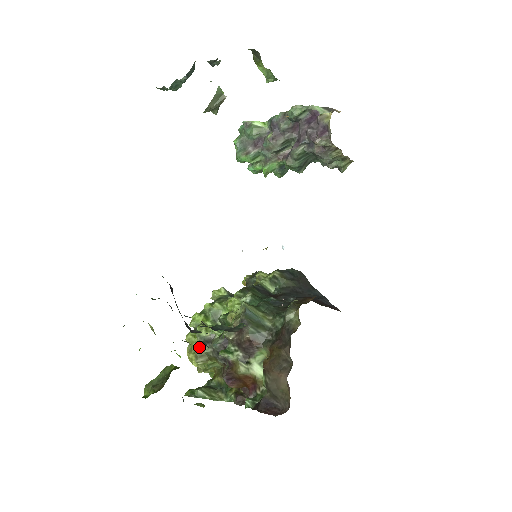
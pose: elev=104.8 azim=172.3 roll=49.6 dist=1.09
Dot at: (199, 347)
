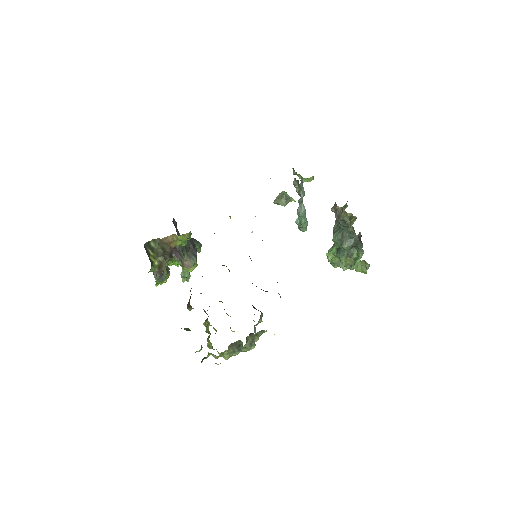
Dot at: occluded
